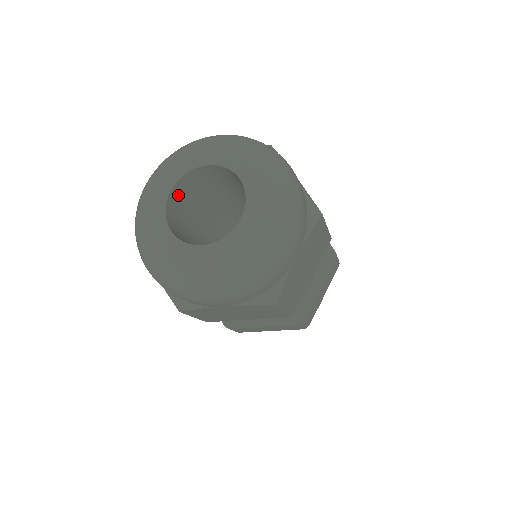
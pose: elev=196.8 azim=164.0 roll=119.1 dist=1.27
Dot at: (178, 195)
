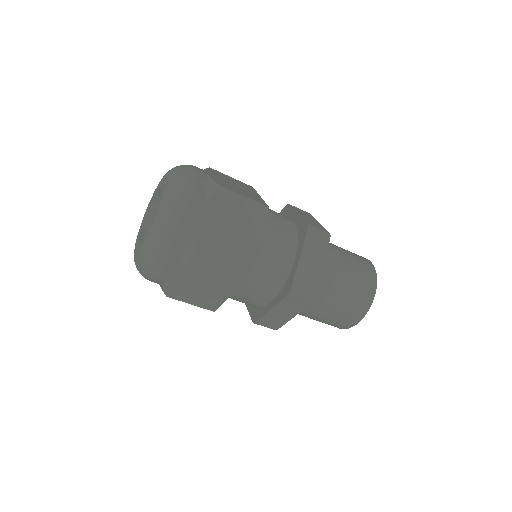
Dot at: occluded
